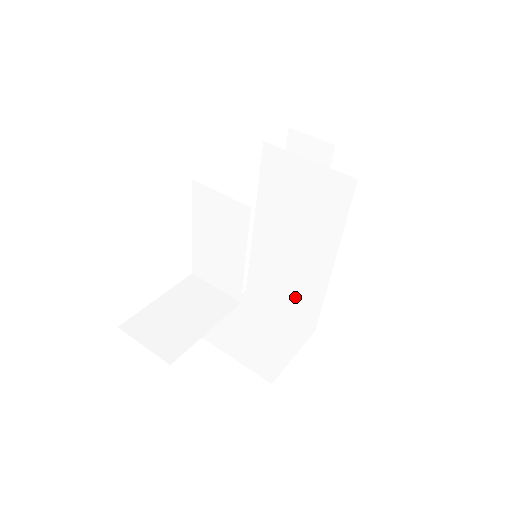
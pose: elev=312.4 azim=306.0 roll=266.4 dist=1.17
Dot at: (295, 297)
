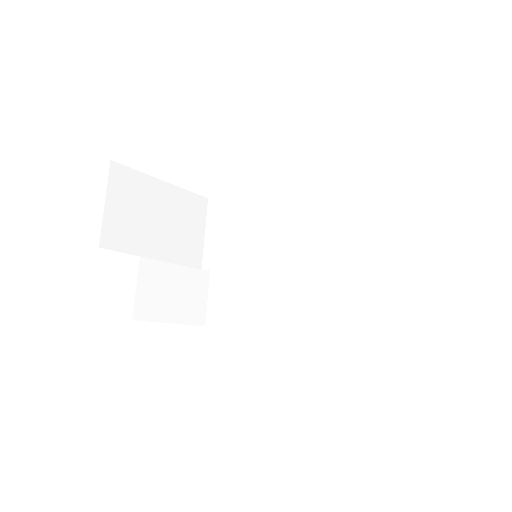
Dot at: (229, 295)
